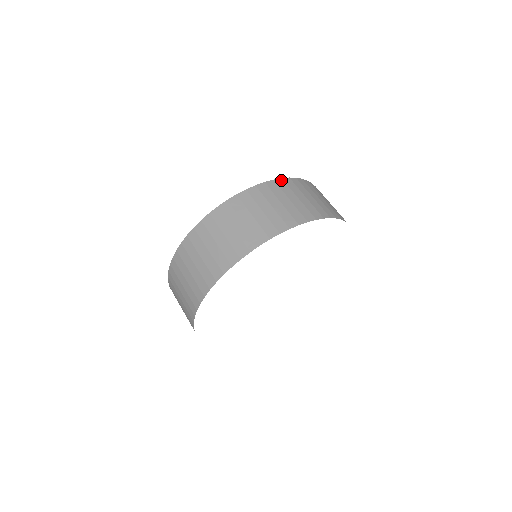
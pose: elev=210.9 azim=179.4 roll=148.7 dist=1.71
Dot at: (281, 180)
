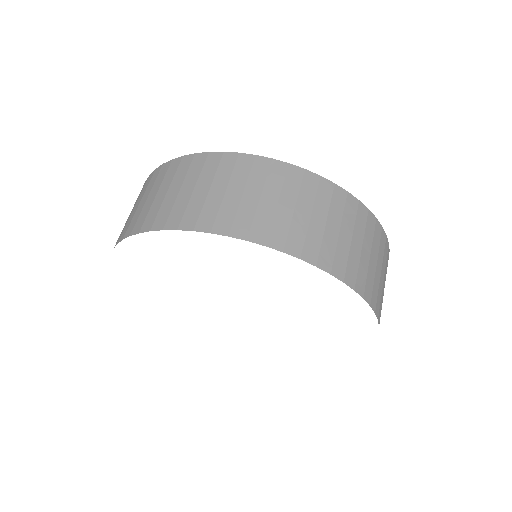
Dot at: (191, 157)
